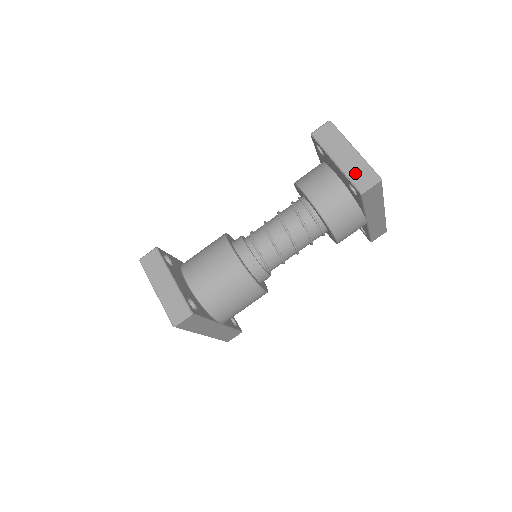
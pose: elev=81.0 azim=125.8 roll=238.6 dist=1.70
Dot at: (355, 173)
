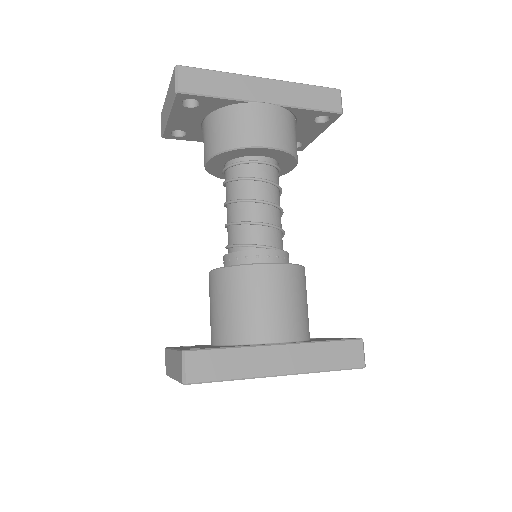
Dot at: (171, 95)
